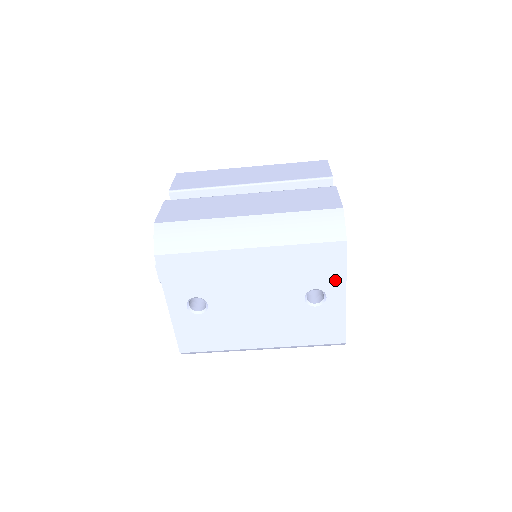
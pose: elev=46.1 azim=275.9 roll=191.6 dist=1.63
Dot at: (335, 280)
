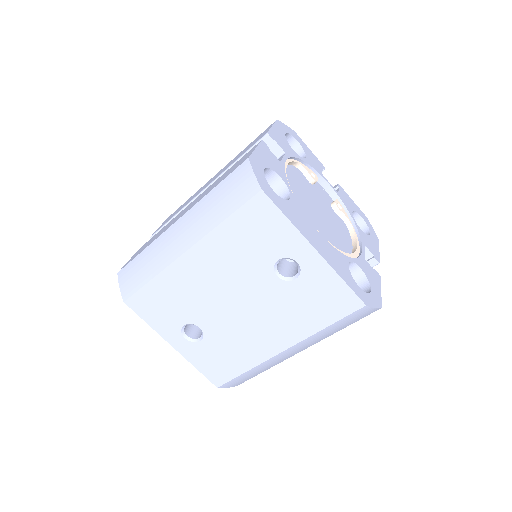
Dot at: (289, 239)
